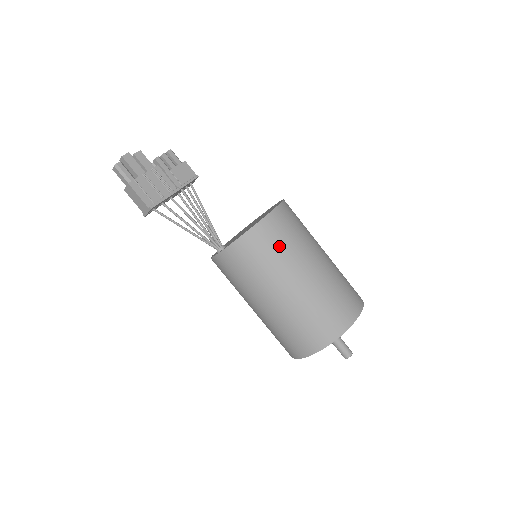
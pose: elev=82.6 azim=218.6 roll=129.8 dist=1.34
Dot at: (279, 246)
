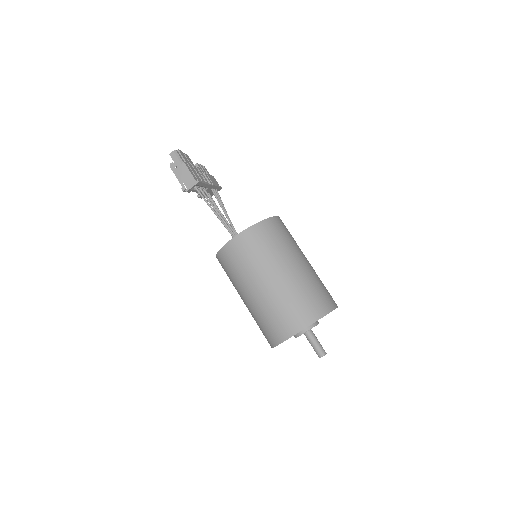
Dot at: (285, 237)
